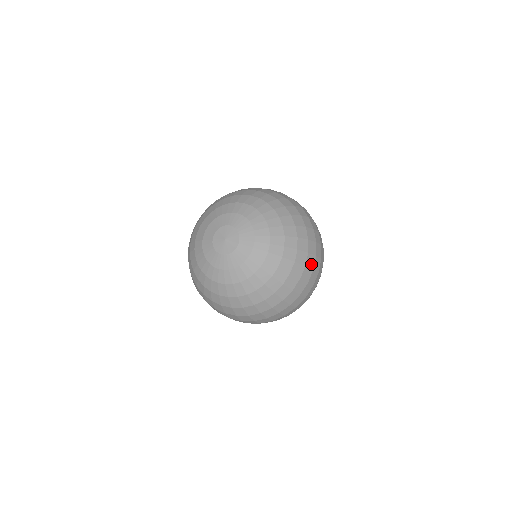
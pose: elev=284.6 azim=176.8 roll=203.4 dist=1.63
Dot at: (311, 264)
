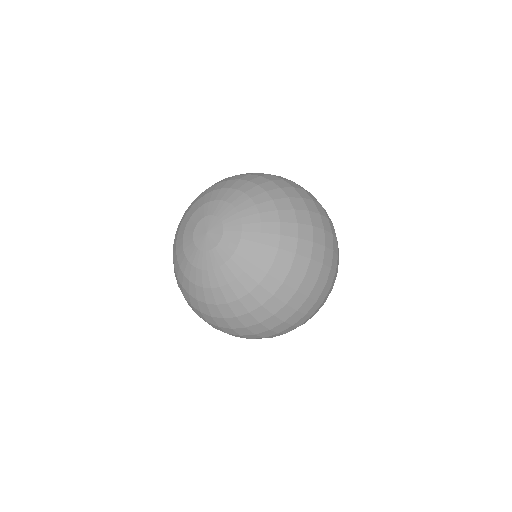
Dot at: (256, 330)
